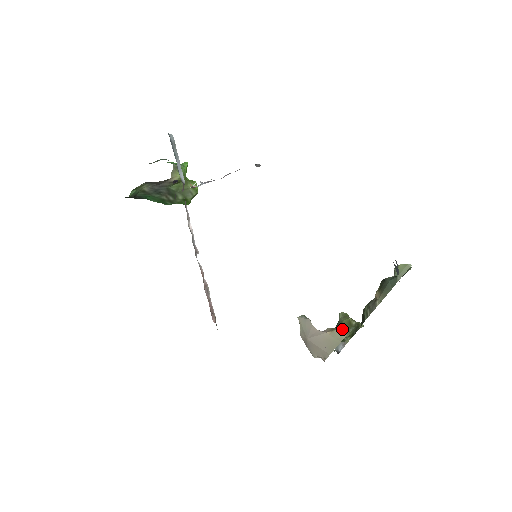
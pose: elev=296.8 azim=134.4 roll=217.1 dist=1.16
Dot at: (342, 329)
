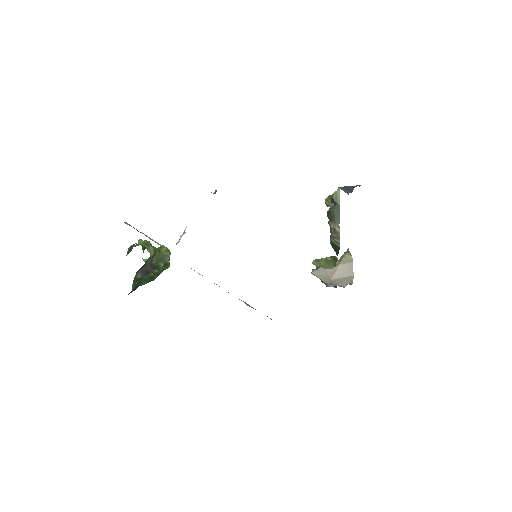
Dot at: (346, 254)
